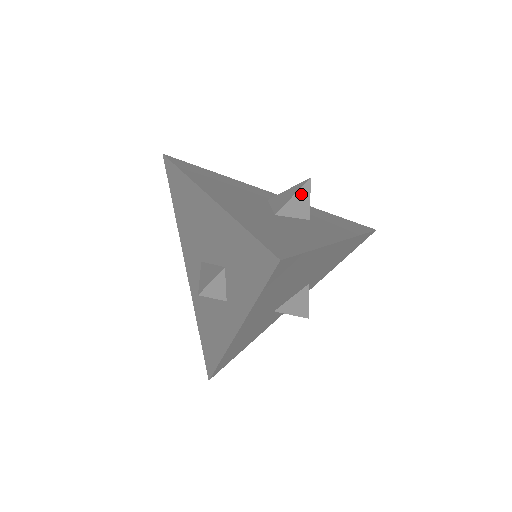
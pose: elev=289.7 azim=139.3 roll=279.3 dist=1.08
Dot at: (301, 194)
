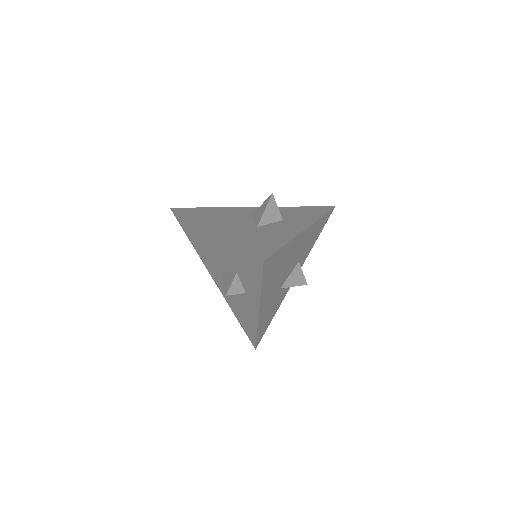
Dot at: (270, 206)
